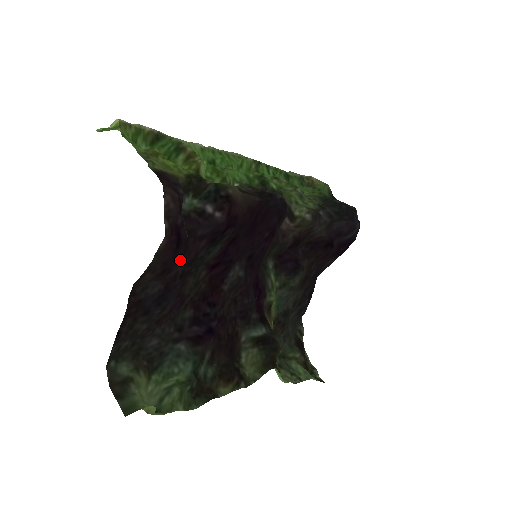
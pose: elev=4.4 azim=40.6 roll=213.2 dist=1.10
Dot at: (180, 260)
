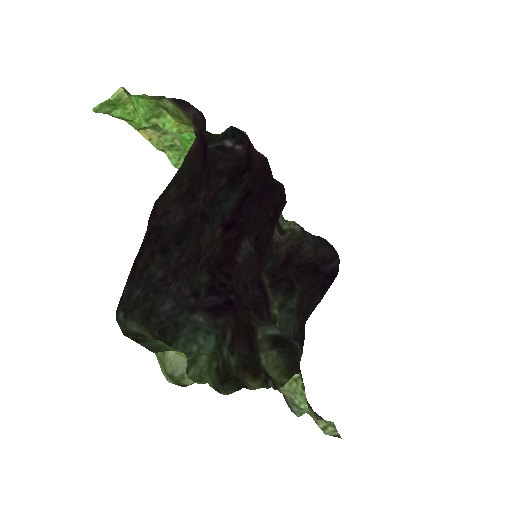
Dot at: (203, 187)
